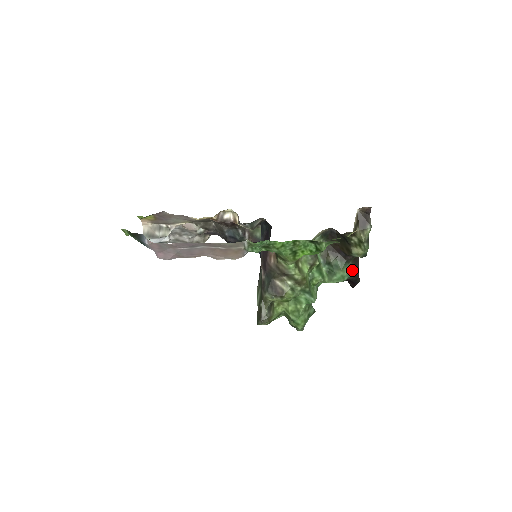
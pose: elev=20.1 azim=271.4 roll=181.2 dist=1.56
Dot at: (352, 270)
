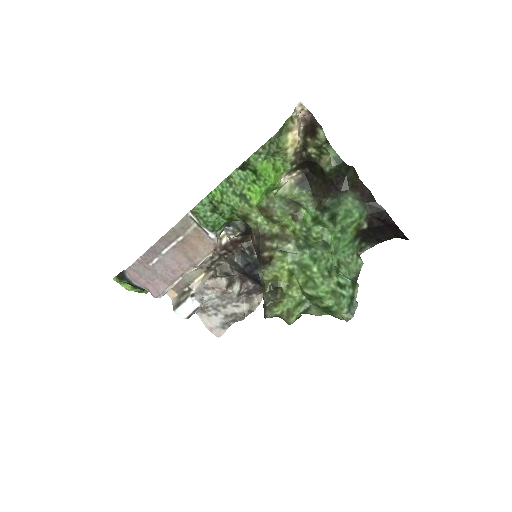
Dot at: (359, 200)
